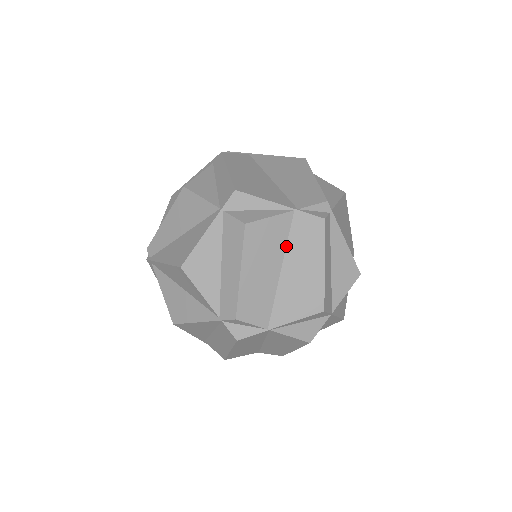
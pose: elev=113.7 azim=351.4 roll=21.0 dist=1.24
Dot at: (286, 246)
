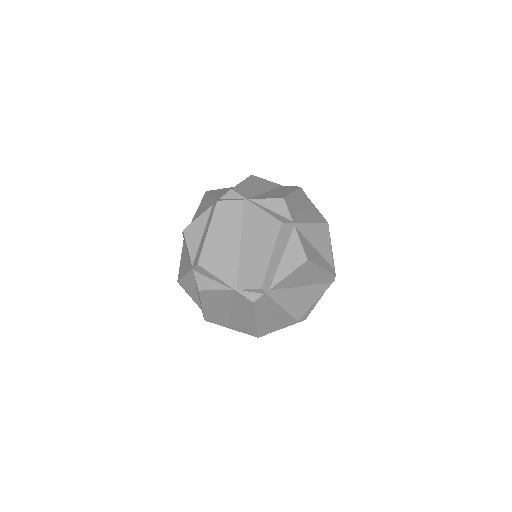
Dot at: (232, 302)
